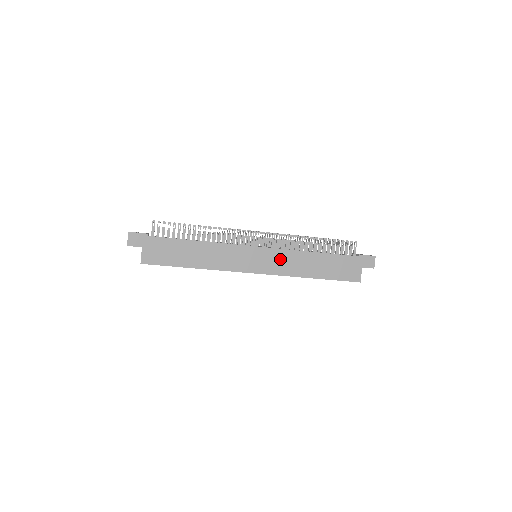
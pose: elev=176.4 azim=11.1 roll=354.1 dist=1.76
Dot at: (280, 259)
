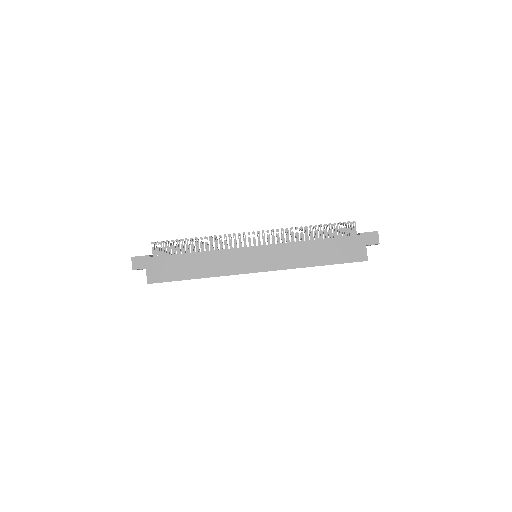
Dot at: (279, 254)
